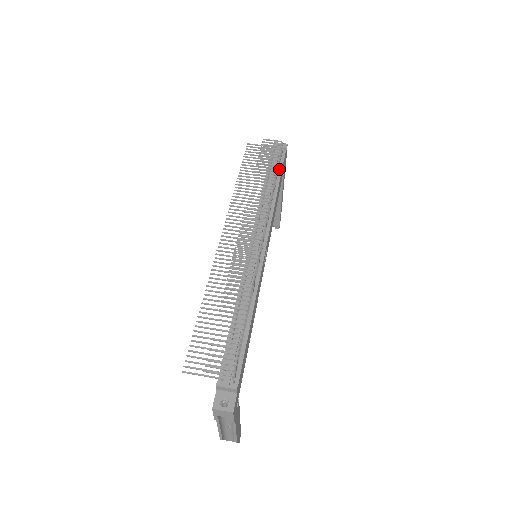
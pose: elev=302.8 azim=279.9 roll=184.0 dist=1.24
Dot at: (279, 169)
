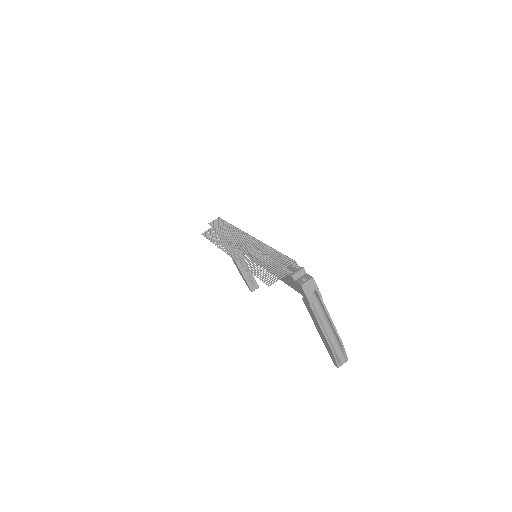
Dot at: occluded
